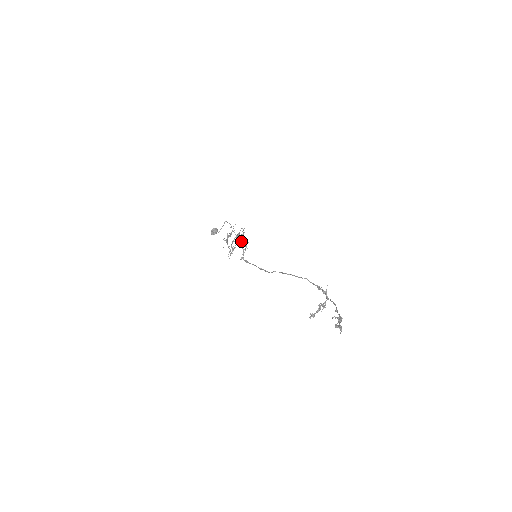
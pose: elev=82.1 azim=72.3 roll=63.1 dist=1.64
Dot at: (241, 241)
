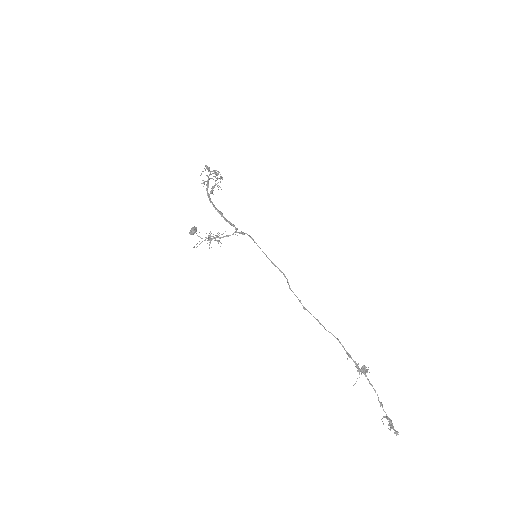
Dot at: (221, 214)
